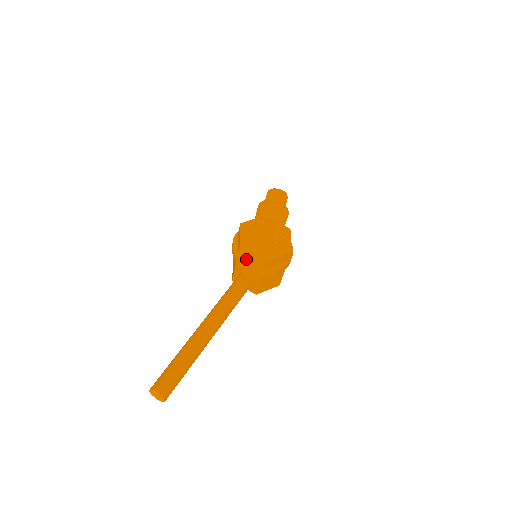
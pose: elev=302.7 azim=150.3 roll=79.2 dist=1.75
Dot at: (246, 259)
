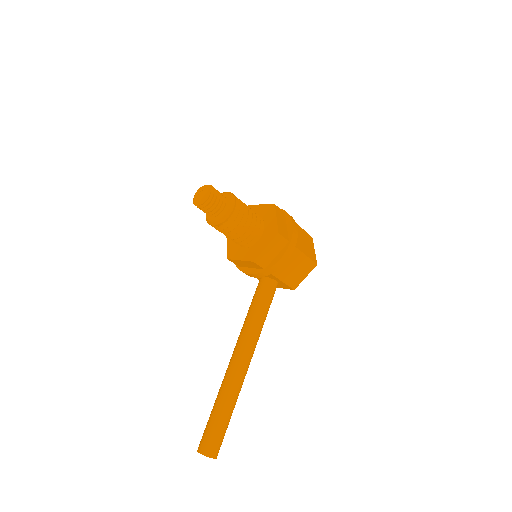
Dot at: (245, 266)
